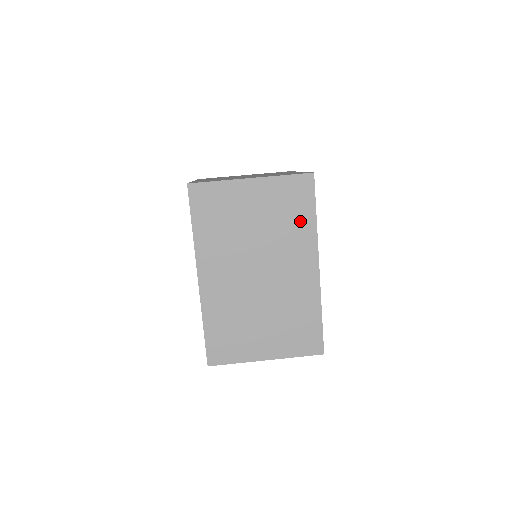
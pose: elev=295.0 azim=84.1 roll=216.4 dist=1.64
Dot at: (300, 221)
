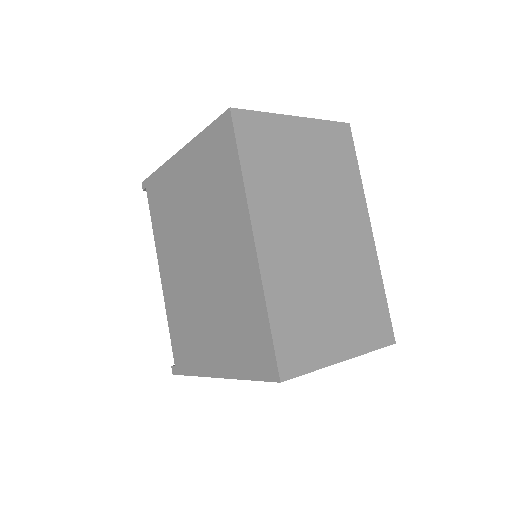
Dot at: (347, 174)
